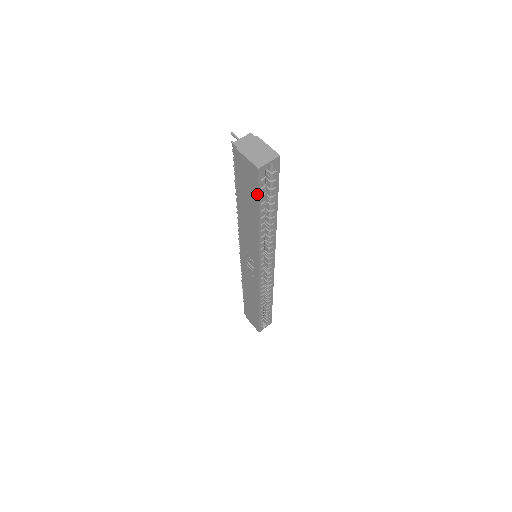
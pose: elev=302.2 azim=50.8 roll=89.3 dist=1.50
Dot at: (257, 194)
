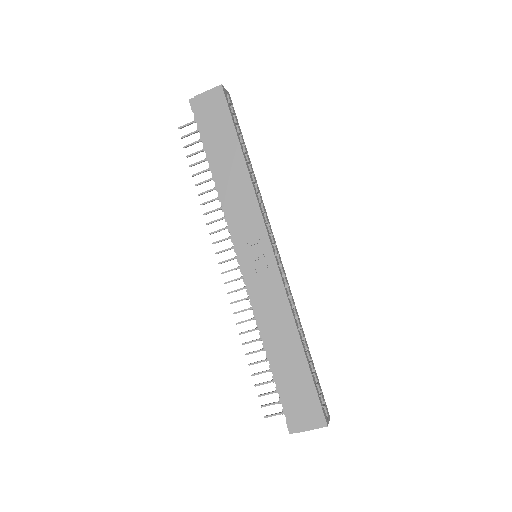
Dot at: (229, 116)
